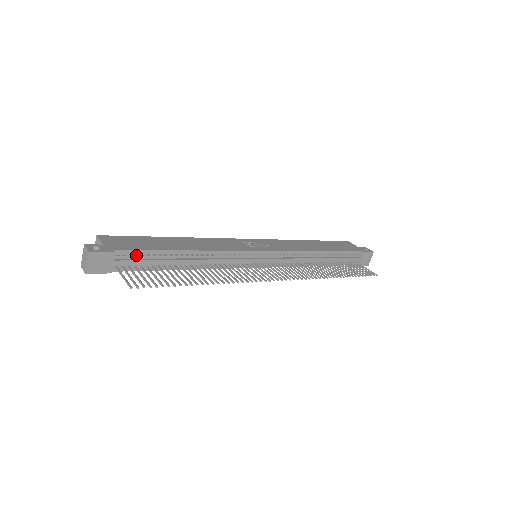
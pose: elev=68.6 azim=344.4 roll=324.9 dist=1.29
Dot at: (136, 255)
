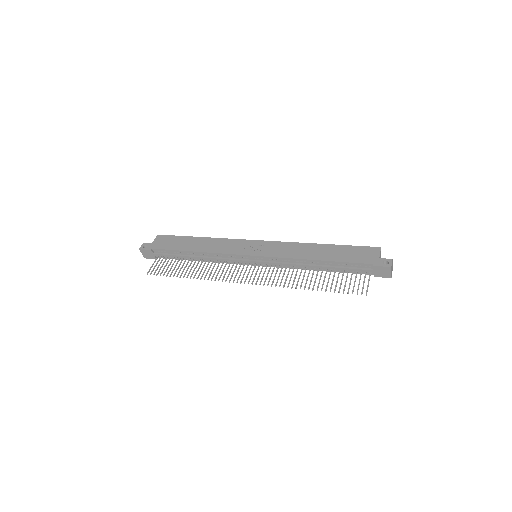
Dot at: (165, 251)
